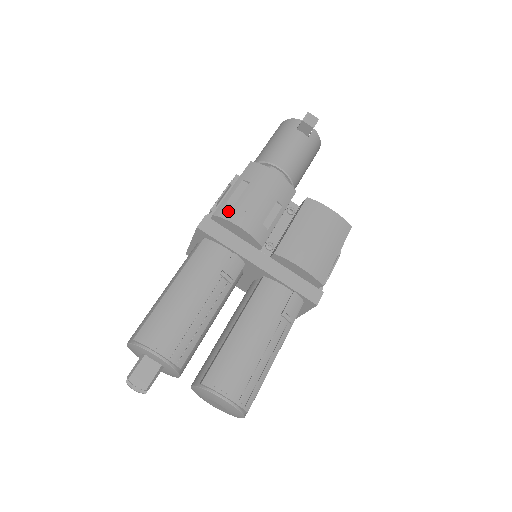
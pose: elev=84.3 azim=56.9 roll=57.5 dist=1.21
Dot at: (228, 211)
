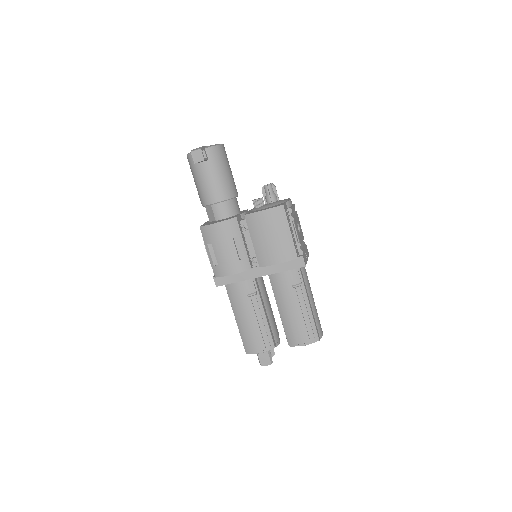
Dot at: (219, 271)
